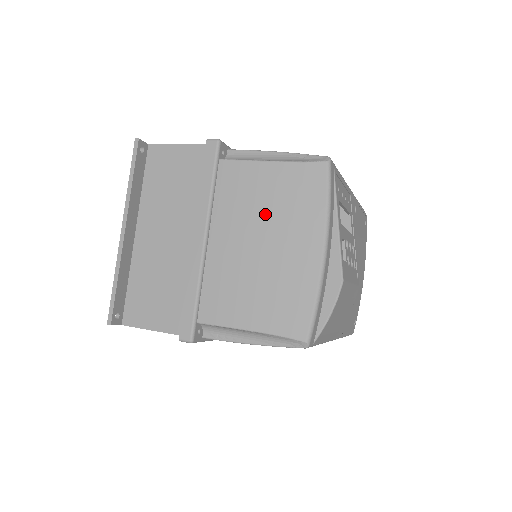
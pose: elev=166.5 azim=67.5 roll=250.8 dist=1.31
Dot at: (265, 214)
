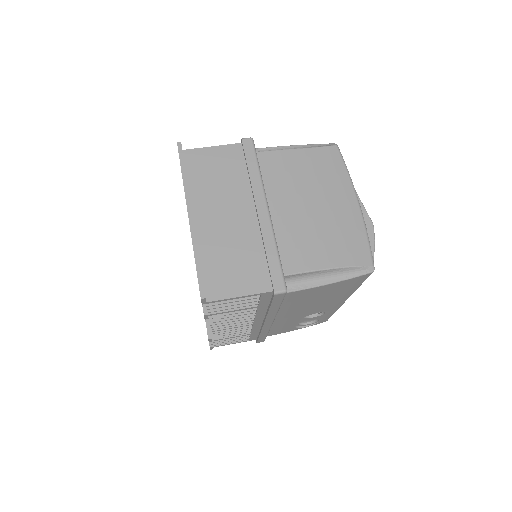
Dot at: (308, 184)
